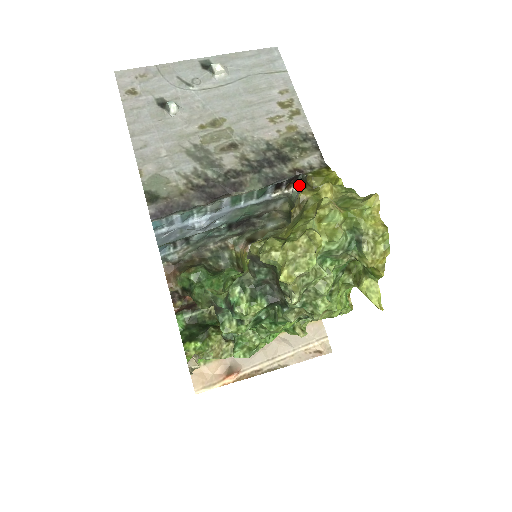
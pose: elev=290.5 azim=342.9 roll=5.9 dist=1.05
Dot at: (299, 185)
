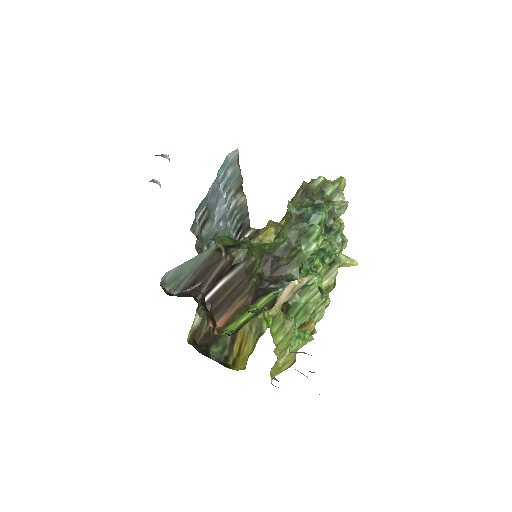
Dot at: occluded
